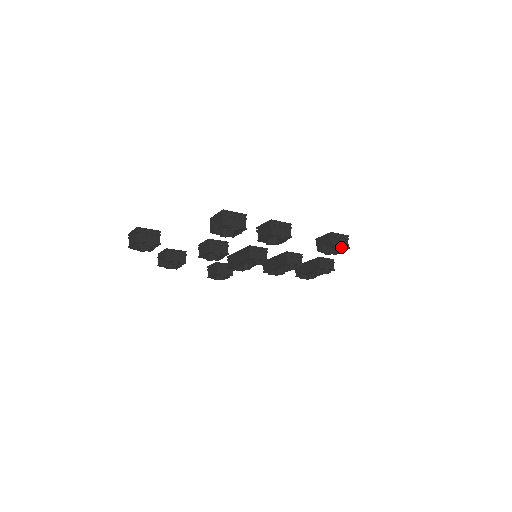
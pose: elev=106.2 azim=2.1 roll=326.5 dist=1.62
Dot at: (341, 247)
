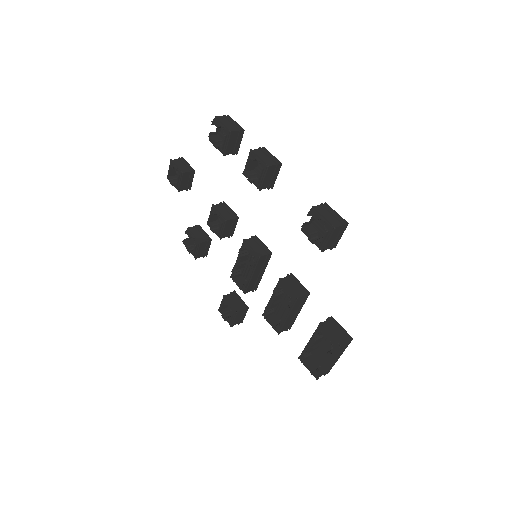
Dot at: (324, 219)
